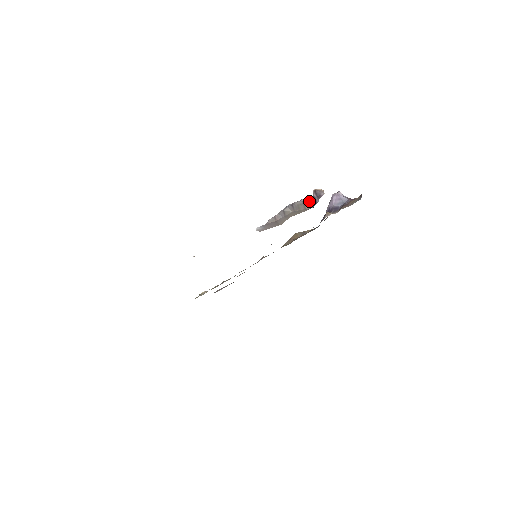
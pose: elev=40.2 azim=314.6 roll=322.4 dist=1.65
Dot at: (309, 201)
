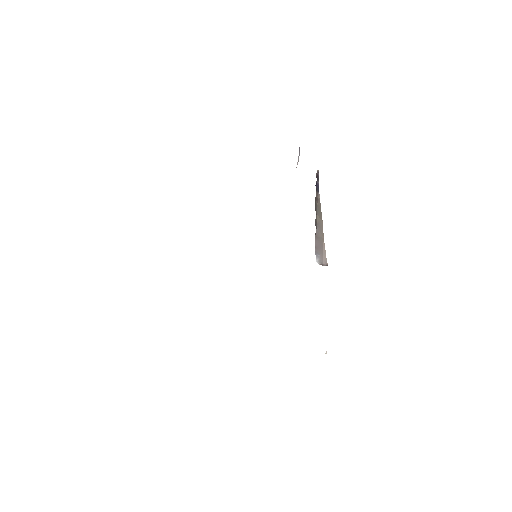
Dot at: (316, 190)
